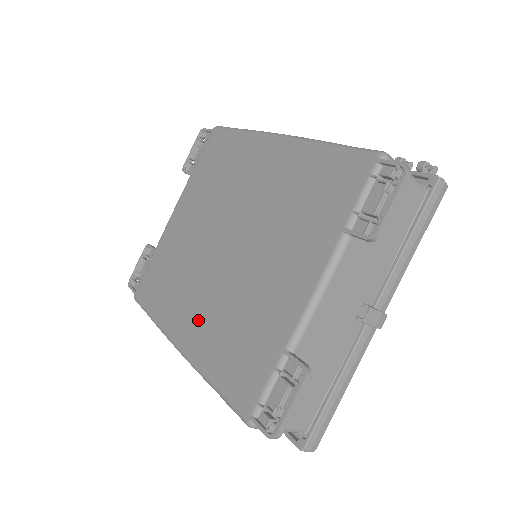
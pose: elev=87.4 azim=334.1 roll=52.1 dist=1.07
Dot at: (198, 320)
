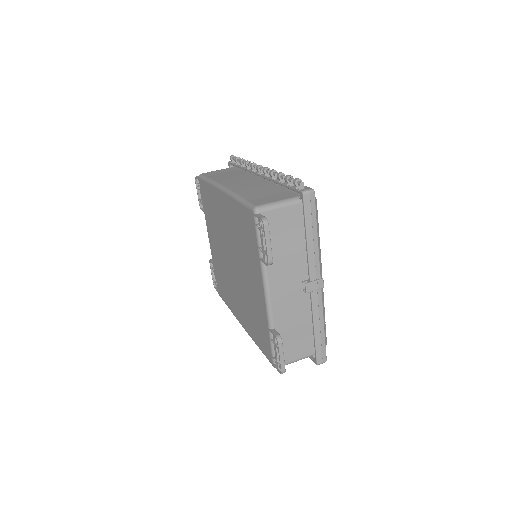
Dot at: (241, 310)
